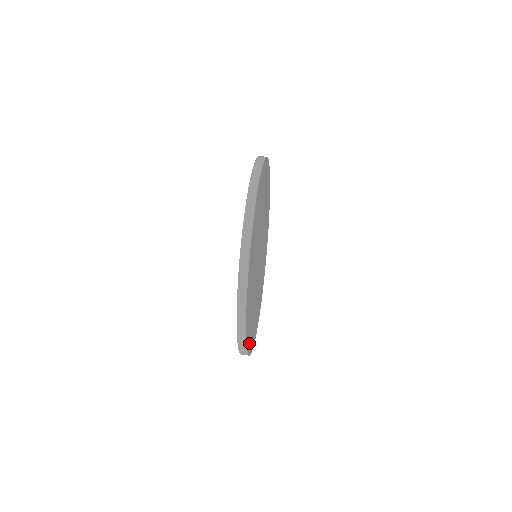
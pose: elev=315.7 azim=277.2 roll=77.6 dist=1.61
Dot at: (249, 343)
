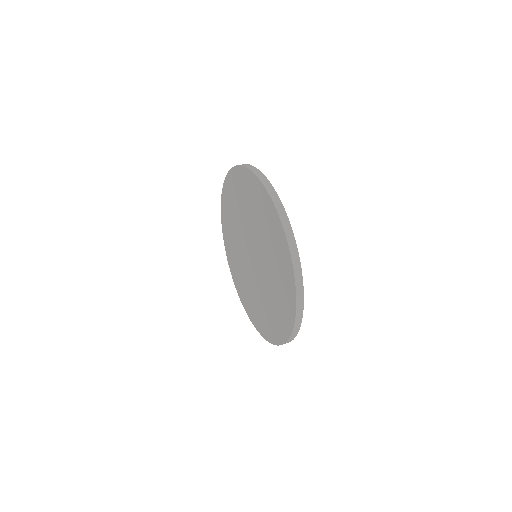
Dot at: occluded
